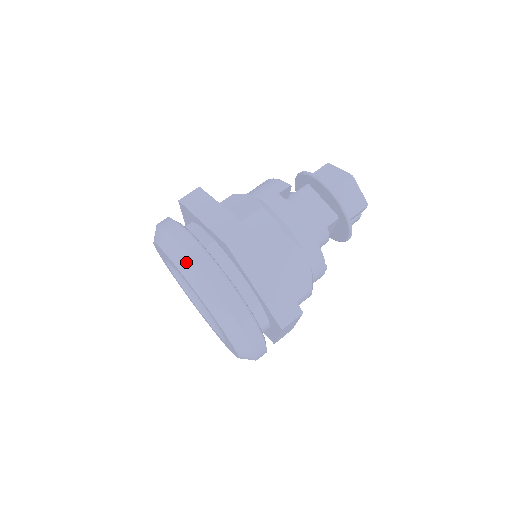
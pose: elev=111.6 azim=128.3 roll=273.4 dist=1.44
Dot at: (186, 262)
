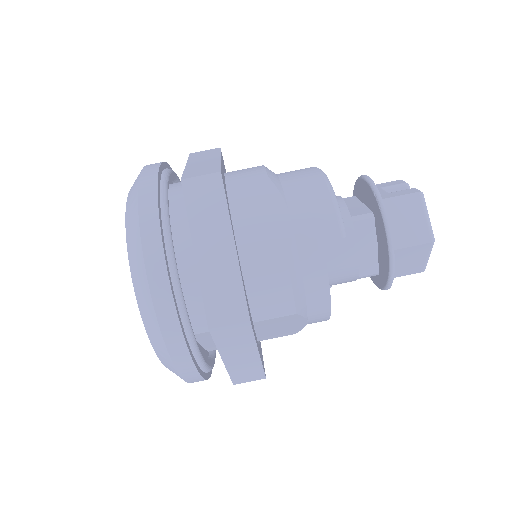
Dot at: (149, 311)
